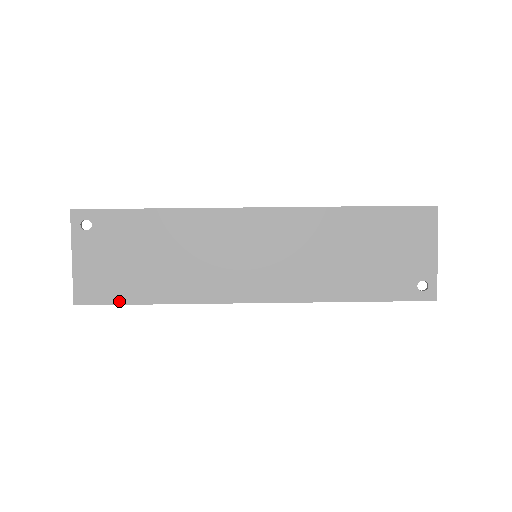
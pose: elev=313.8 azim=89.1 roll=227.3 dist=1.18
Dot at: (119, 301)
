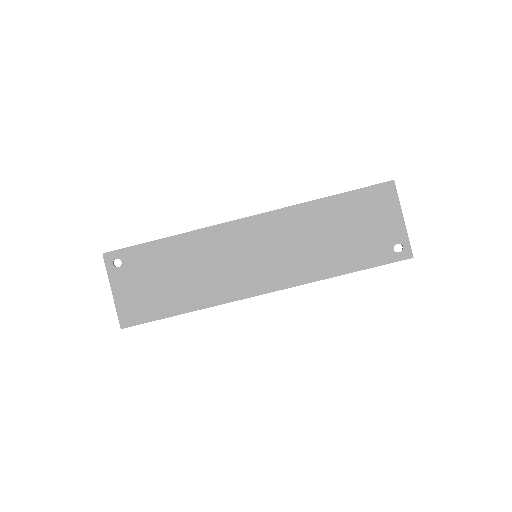
Dot at: (155, 317)
